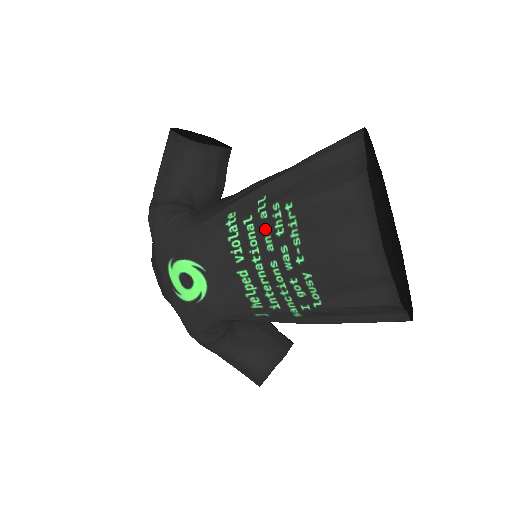
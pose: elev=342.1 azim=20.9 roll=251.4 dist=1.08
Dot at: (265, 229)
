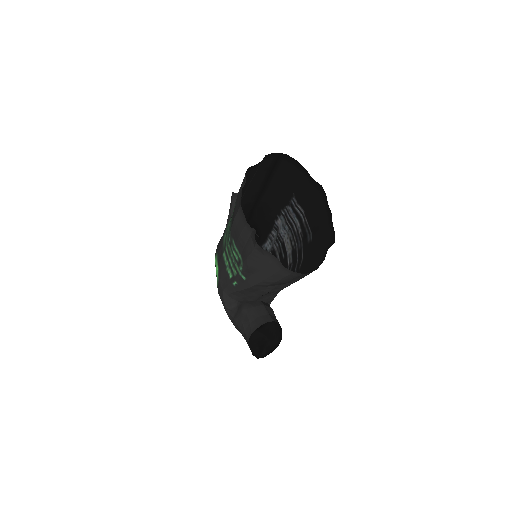
Dot at: occluded
